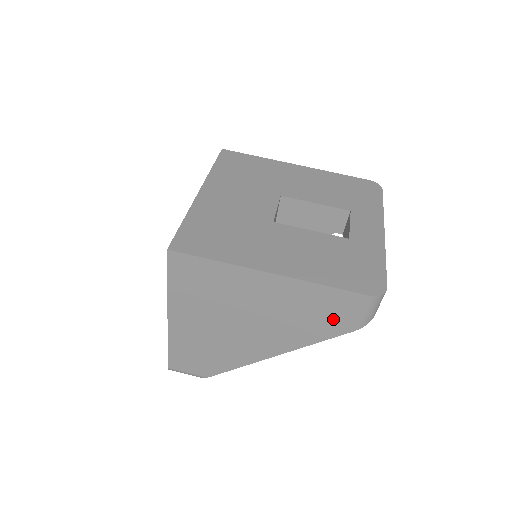
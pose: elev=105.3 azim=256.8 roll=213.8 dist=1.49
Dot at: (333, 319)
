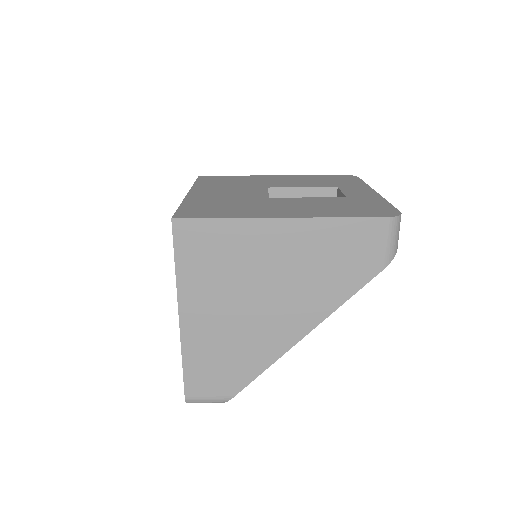
Dot at: (357, 261)
